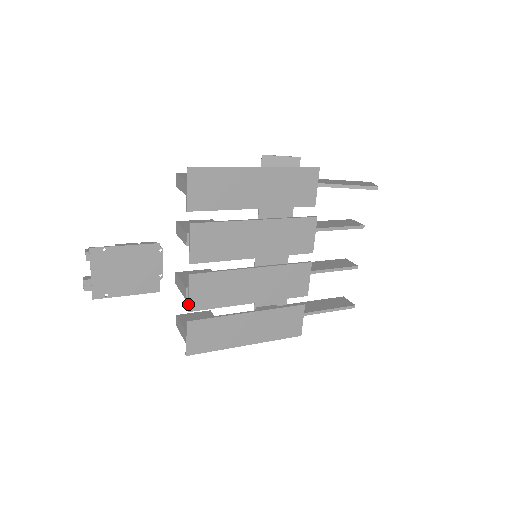
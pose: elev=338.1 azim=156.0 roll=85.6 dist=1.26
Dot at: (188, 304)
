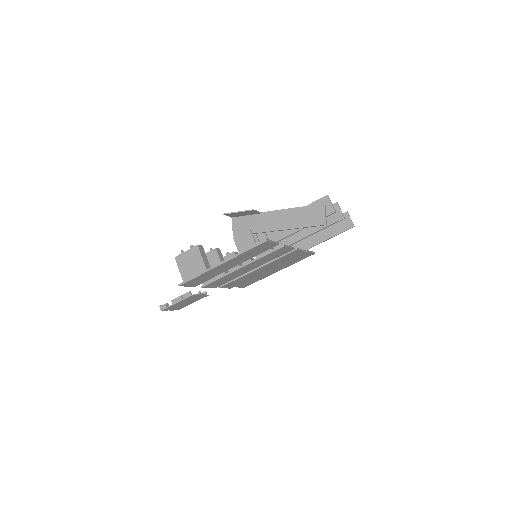
Dot at: (228, 288)
